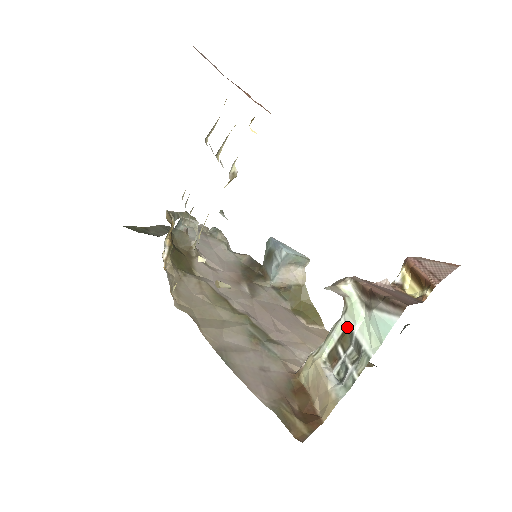
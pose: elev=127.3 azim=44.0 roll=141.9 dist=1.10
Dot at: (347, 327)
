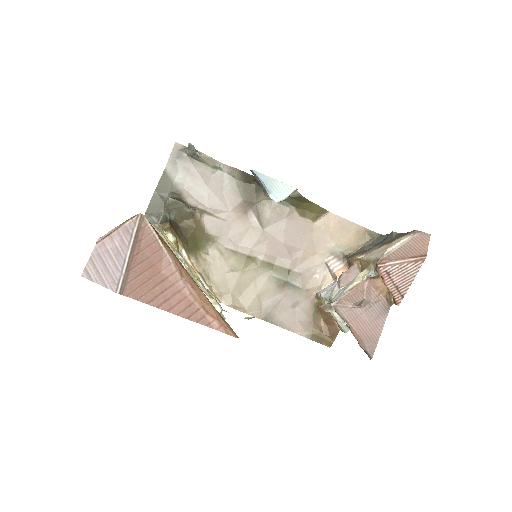
Dot at: occluded
